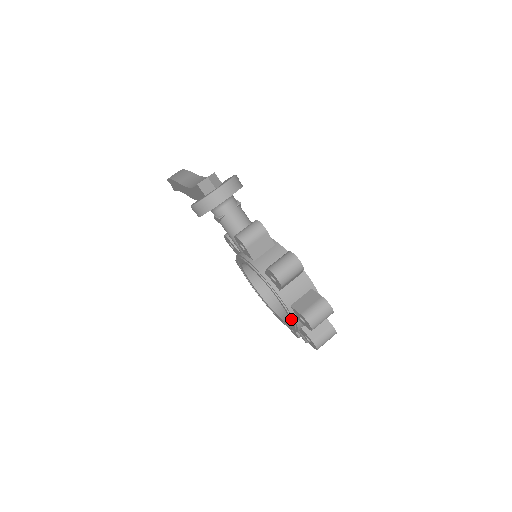
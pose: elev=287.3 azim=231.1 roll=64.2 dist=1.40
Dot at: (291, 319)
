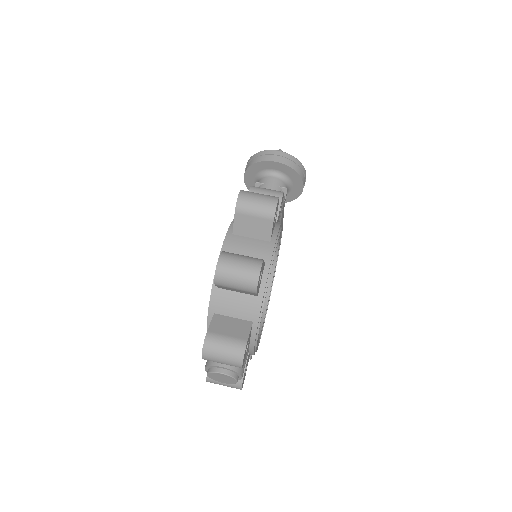
Dot at: (213, 281)
